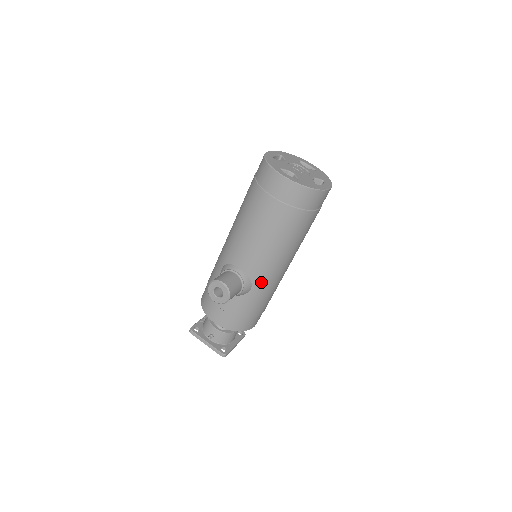
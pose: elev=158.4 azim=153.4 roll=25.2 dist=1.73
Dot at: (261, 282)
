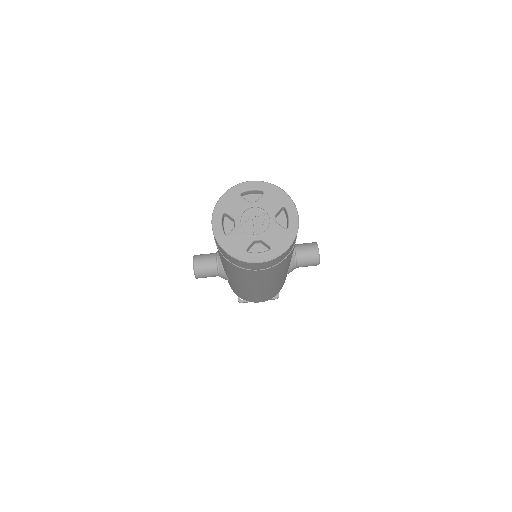
Dot at: (233, 282)
